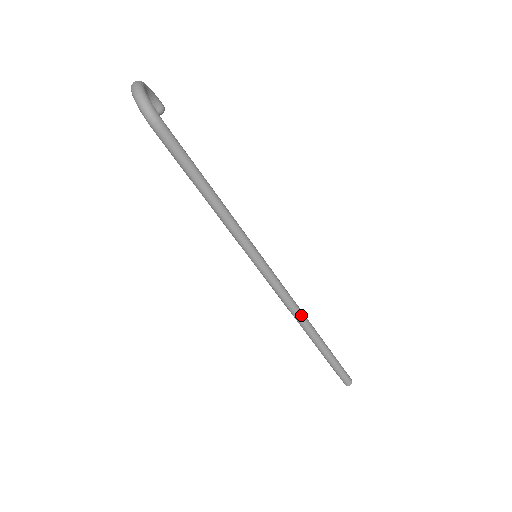
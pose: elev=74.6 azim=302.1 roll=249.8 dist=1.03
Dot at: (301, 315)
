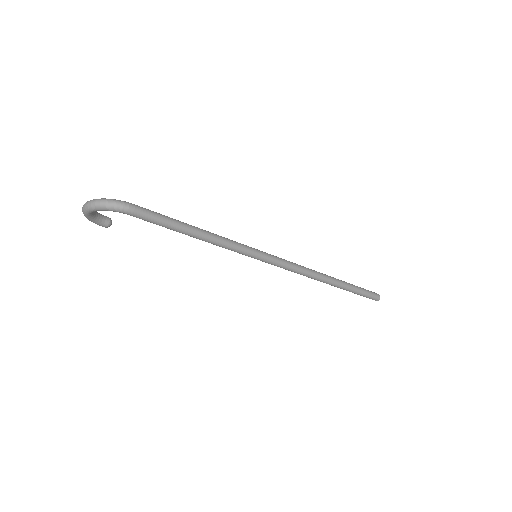
Dot at: (315, 272)
